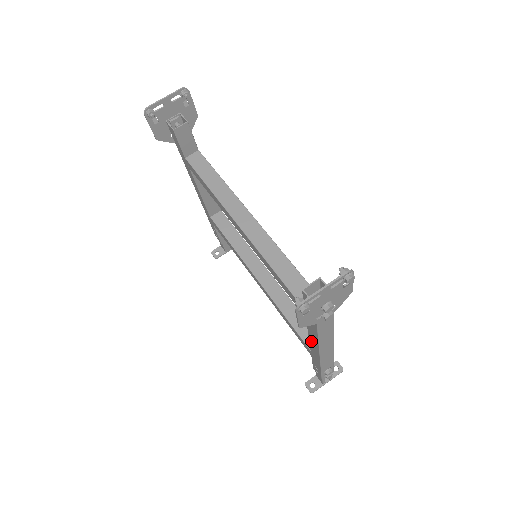
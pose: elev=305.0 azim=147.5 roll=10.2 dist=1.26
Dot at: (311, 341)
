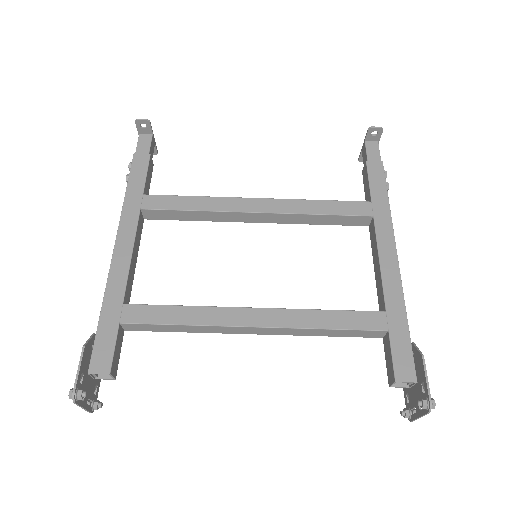
Dot at: occluded
